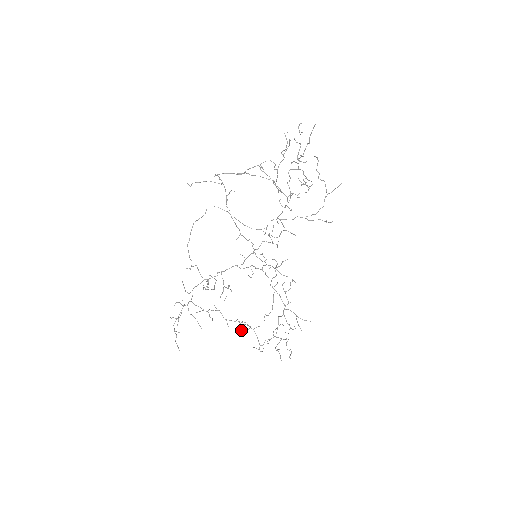
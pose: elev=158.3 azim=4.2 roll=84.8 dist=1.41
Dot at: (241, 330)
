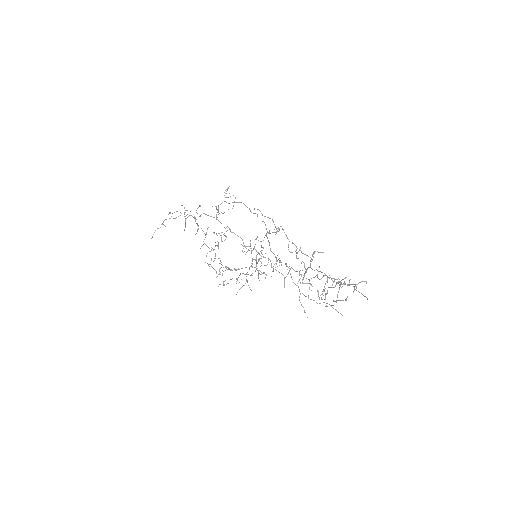
Dot at: (206, 255)
